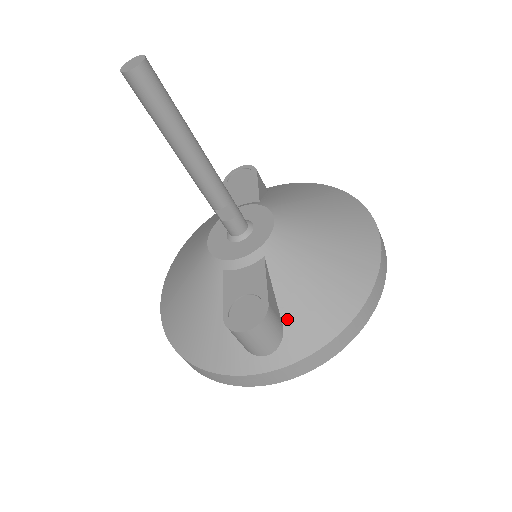
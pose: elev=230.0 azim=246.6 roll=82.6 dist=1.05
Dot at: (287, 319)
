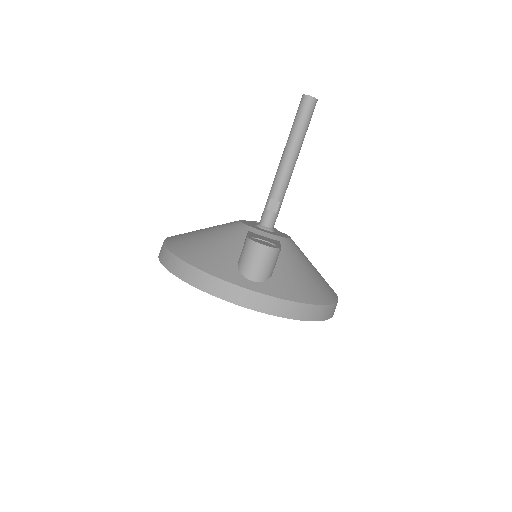
Dot at: (277, 274)
